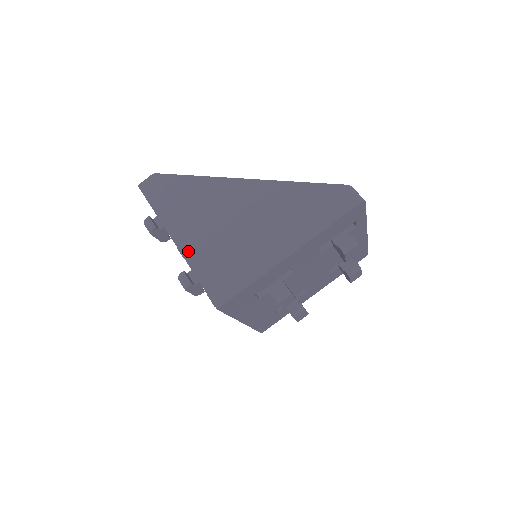
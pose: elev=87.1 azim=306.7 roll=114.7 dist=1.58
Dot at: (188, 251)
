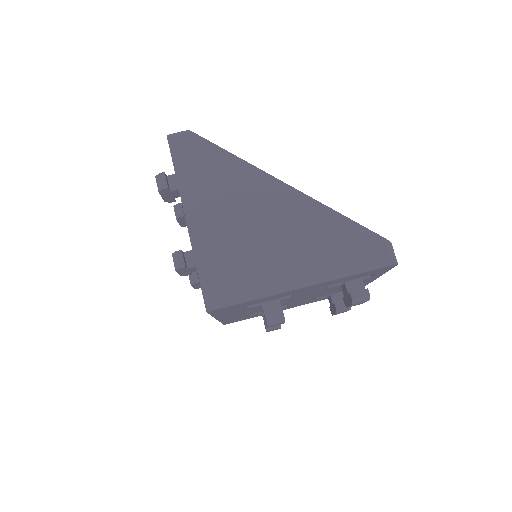
Dot at: (197, 235)
